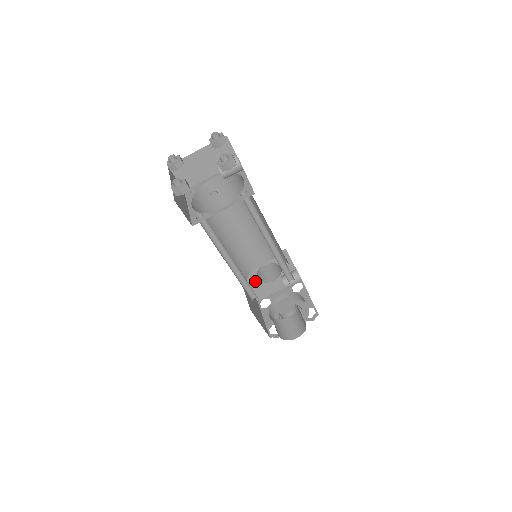
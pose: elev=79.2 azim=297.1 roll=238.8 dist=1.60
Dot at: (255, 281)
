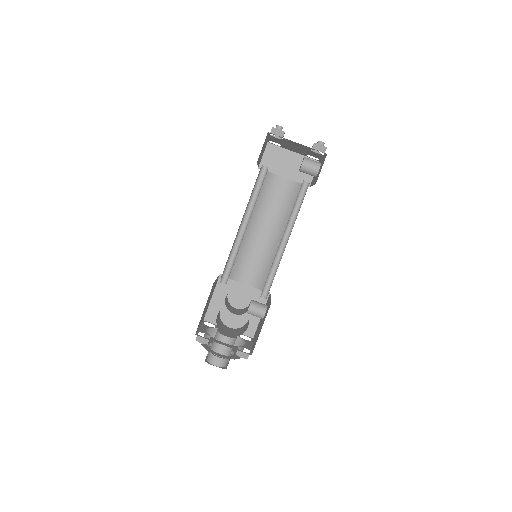
Dot at: (222, 297)
